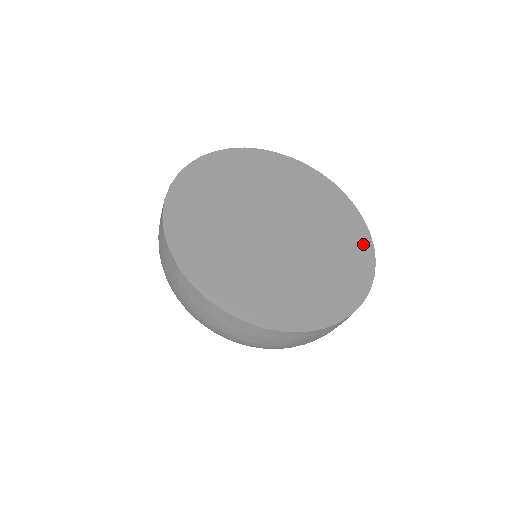
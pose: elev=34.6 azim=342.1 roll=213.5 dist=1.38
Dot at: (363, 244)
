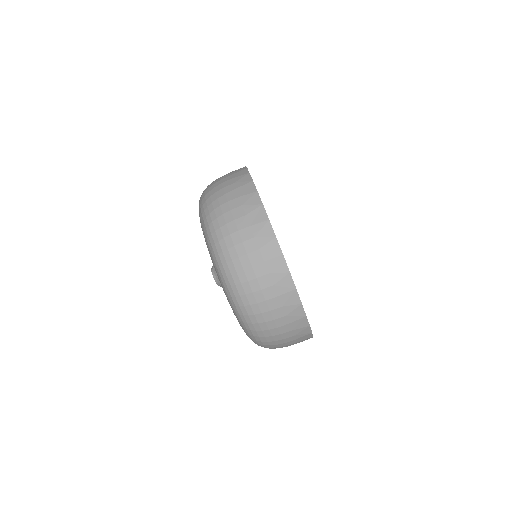
Dot at: occluded
